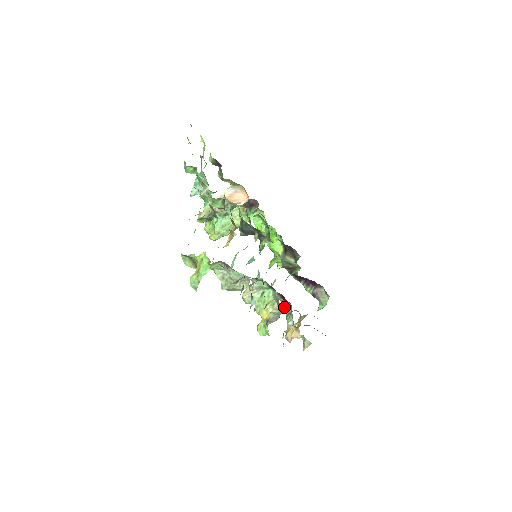
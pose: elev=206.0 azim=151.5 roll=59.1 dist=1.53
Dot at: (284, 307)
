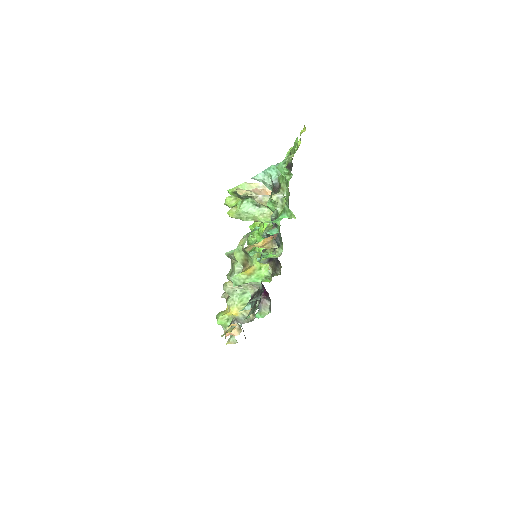
Dot at: occluded
